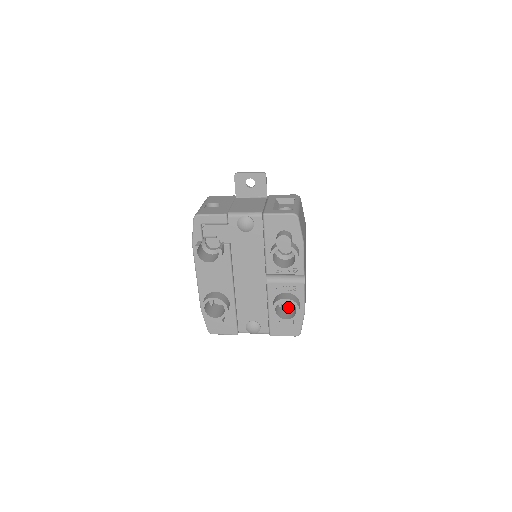
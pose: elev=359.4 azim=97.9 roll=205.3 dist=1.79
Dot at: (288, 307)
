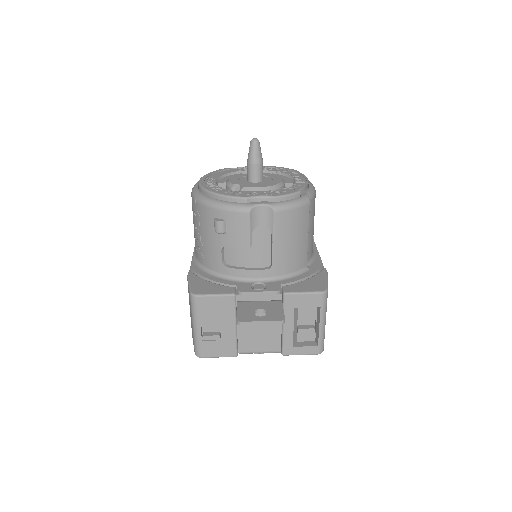
Dot at: occluded
